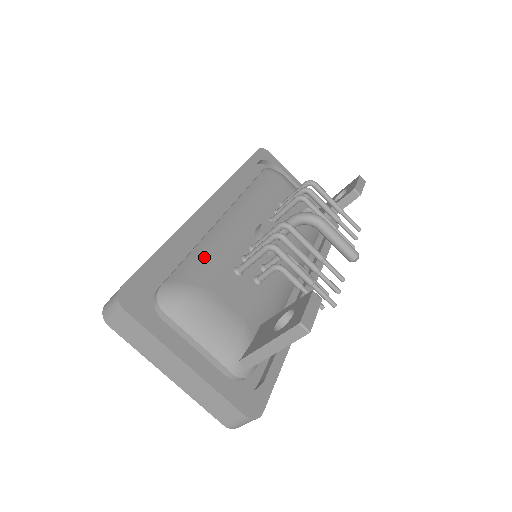
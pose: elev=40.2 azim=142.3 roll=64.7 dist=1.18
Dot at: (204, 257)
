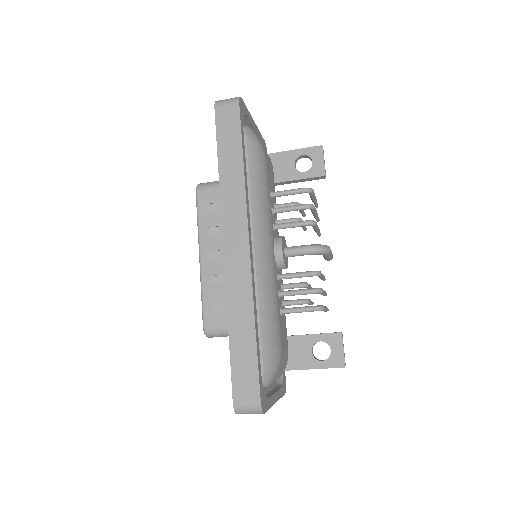
Dot at: (270, 321)
